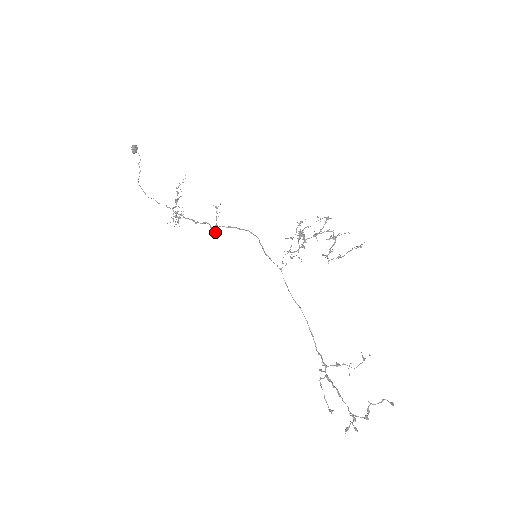
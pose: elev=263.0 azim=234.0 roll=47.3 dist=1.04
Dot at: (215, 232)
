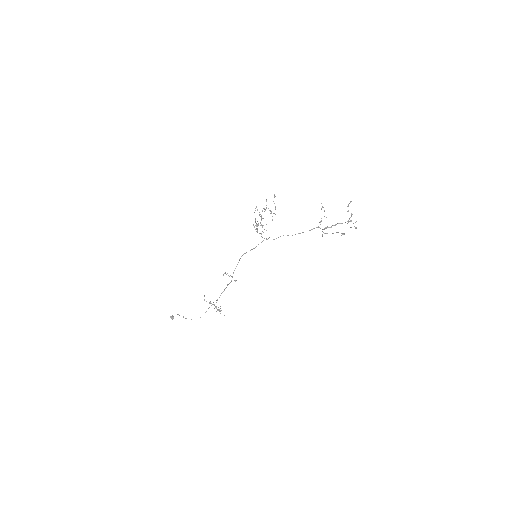
Dot at: (235, 281)
